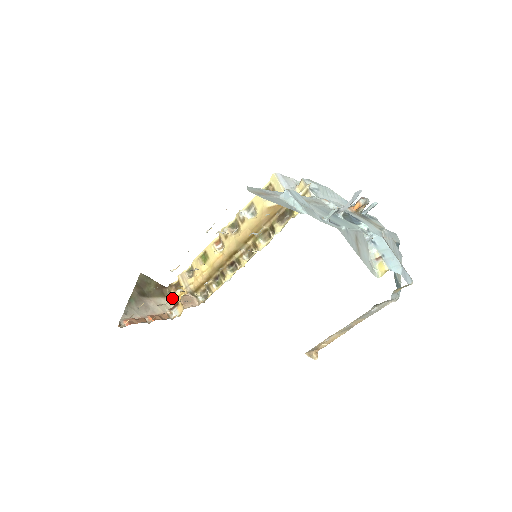
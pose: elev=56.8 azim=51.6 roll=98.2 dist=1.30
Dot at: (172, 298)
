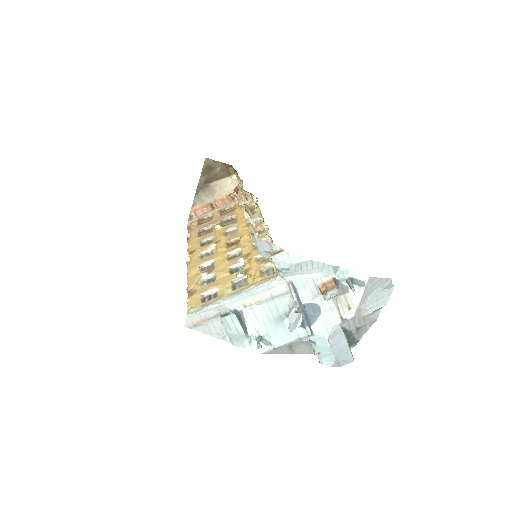
Dot at: occluded
